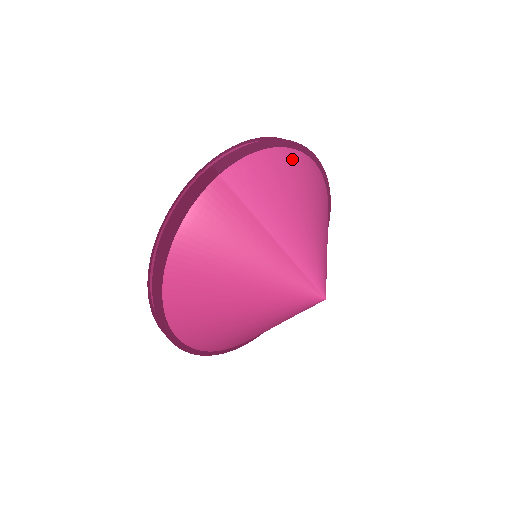
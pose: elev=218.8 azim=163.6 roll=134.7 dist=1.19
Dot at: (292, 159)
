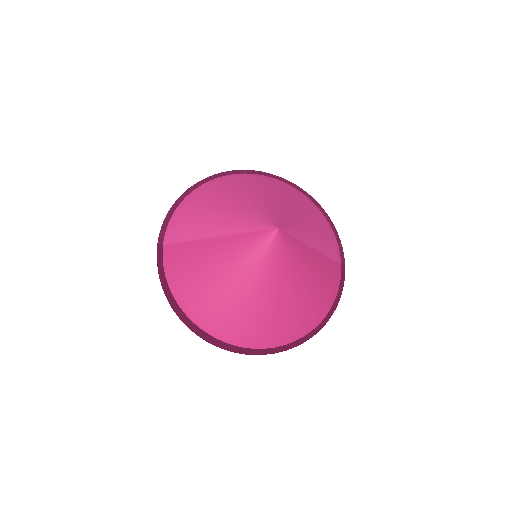
Dot at: (200, 192)
